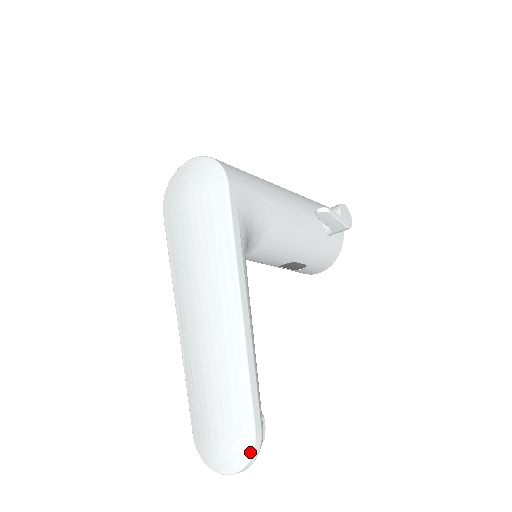
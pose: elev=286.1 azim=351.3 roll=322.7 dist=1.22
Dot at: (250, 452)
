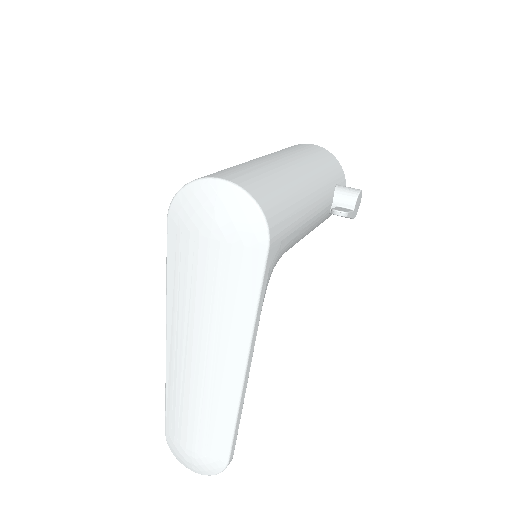
Dot at: (220, 472)
